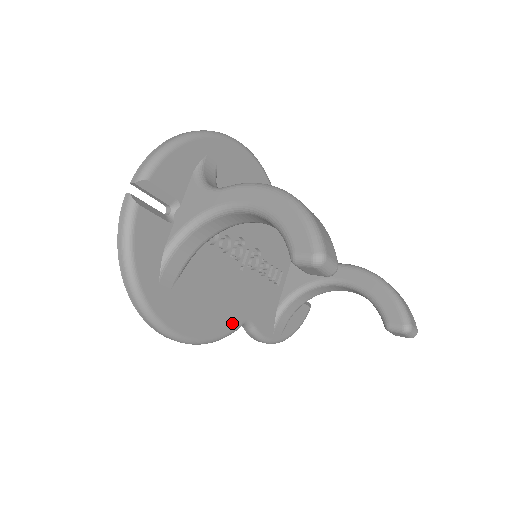
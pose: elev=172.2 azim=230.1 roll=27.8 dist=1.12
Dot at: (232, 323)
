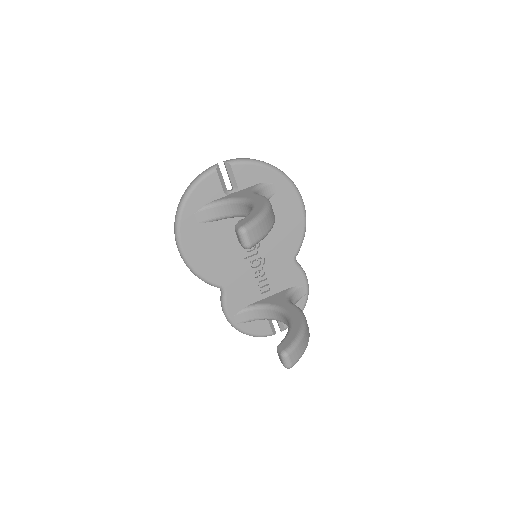
Dot at: (214, 278)
